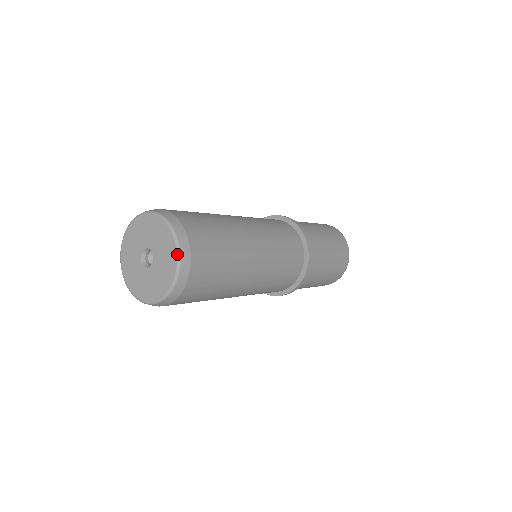
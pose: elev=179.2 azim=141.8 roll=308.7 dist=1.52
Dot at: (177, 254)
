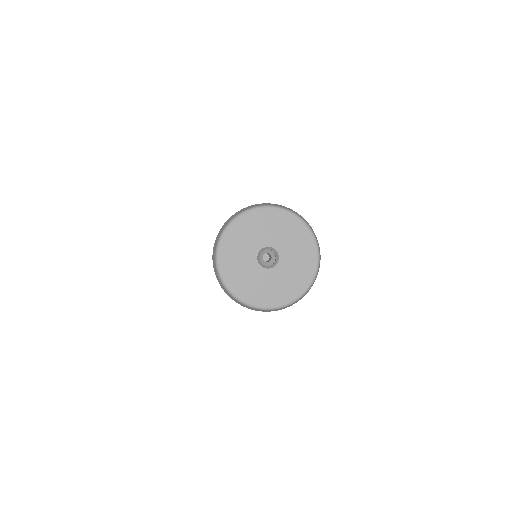
Dot at: (318, 256)
